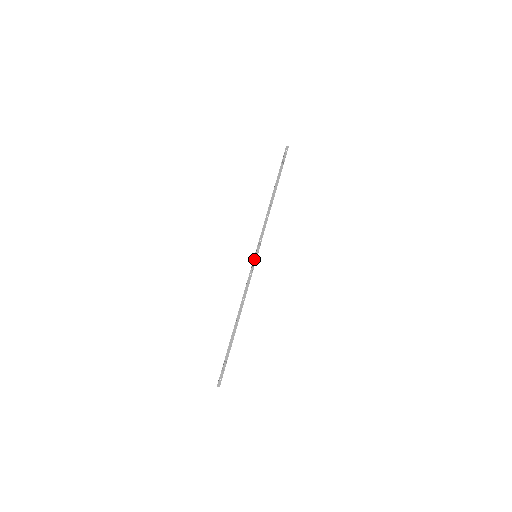
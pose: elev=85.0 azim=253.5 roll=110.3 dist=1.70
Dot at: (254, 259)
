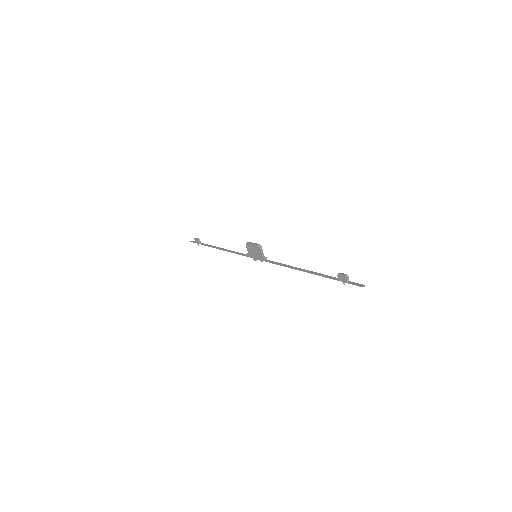
Dot at: (256, 245)
